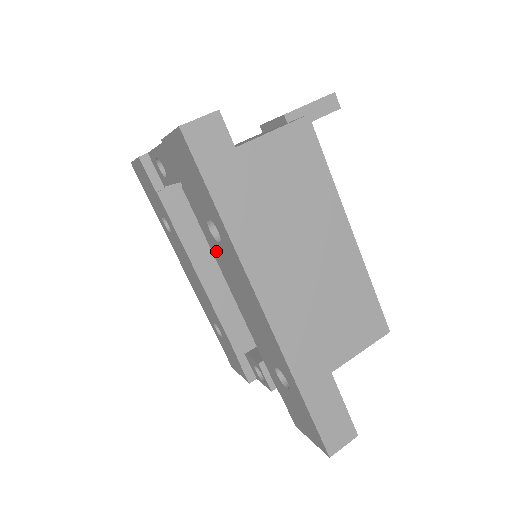
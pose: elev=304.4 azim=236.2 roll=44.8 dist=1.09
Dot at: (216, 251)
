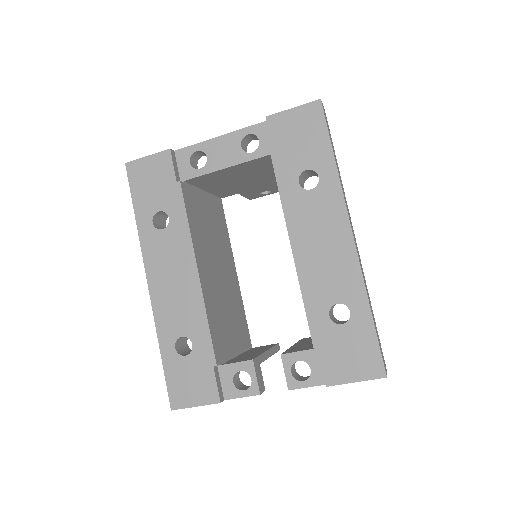
Dot at: (294, 203)
